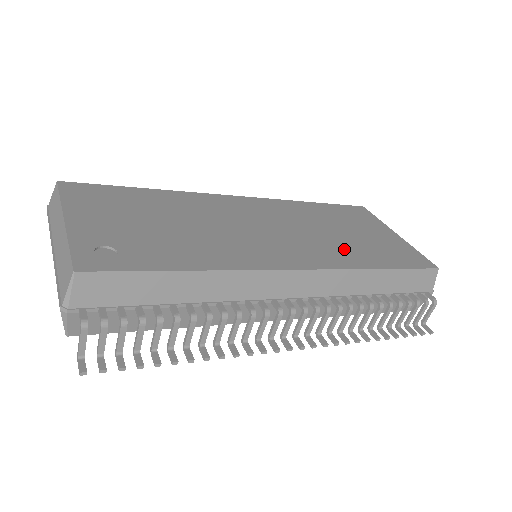
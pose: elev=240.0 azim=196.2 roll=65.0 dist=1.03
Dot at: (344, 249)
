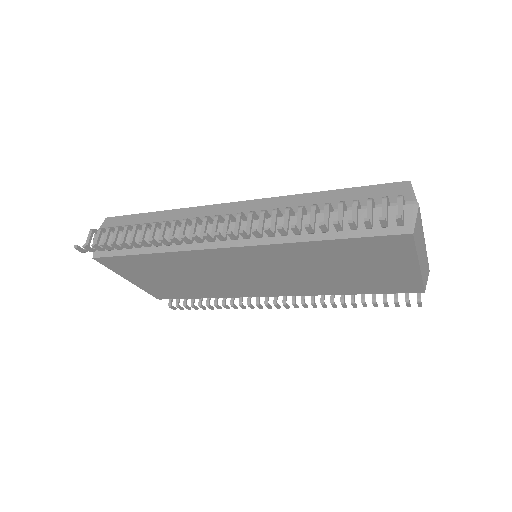
Dot at: occluded
